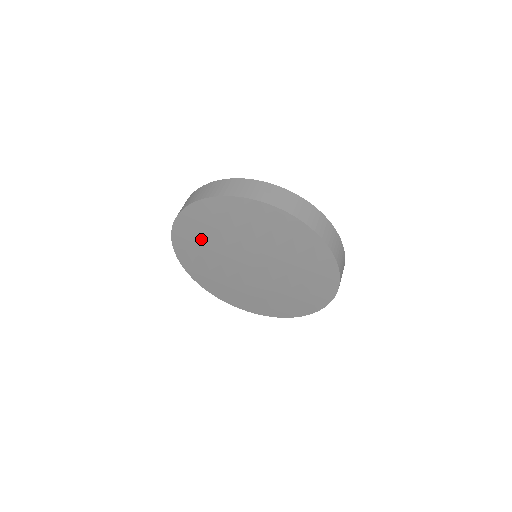
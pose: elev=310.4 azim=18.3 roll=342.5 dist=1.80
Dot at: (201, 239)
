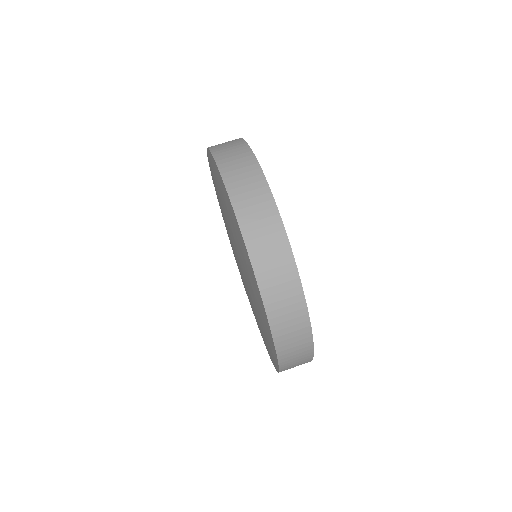
Dot at: occluded
